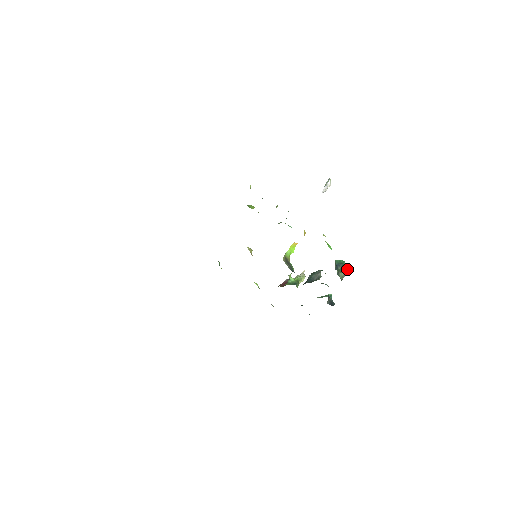
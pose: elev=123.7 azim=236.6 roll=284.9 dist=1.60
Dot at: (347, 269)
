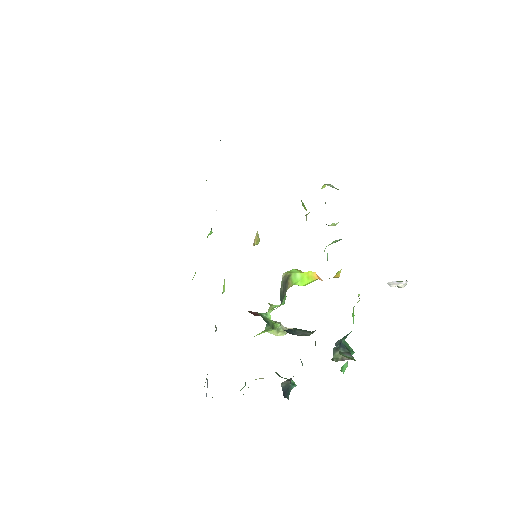
Dot at: (351, 358)
